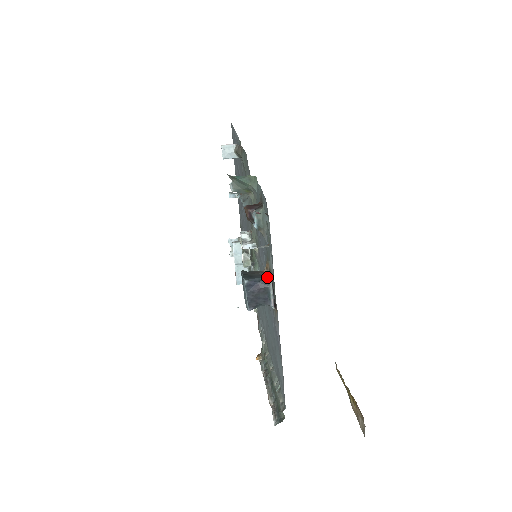
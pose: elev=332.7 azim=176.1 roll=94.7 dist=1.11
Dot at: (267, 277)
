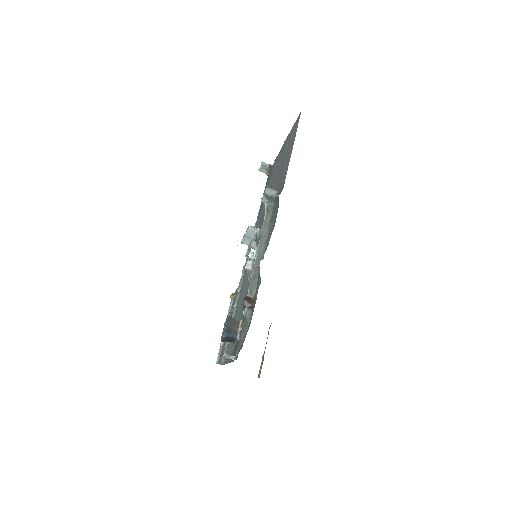
Dot at: (237, 336)
